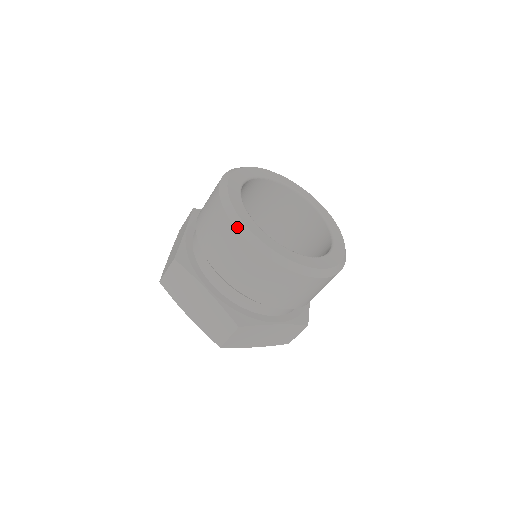
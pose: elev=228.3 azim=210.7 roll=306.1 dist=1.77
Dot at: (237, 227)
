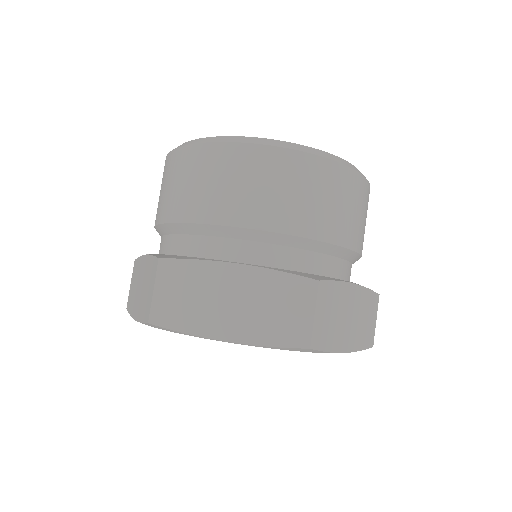
Dot at: (233, 141)
